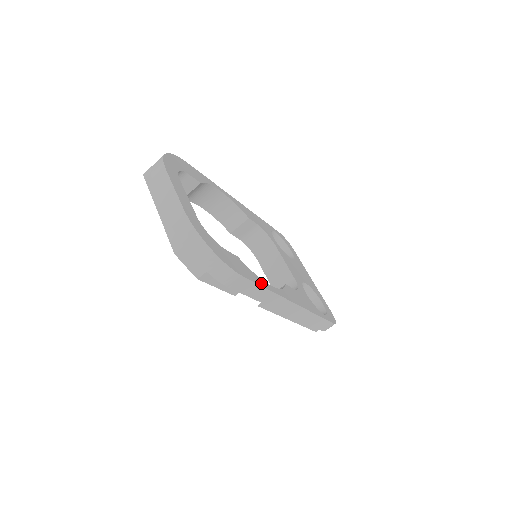
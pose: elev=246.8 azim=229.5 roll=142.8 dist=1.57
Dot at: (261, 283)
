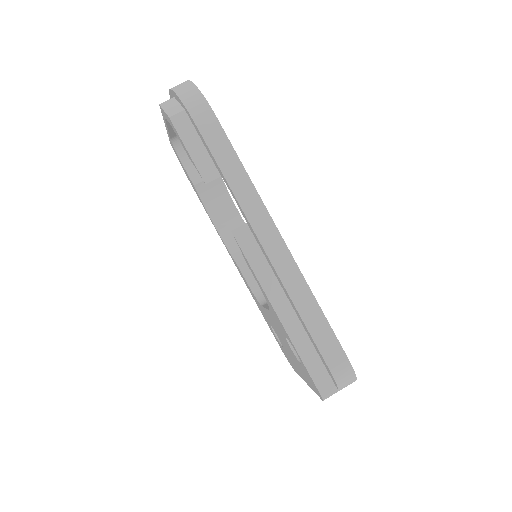
Dot at: (239, 161)
